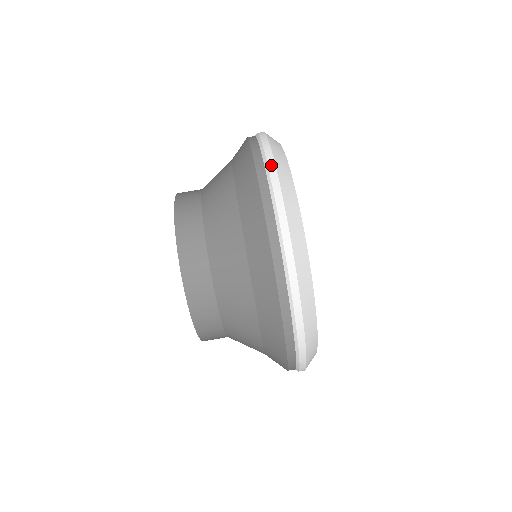
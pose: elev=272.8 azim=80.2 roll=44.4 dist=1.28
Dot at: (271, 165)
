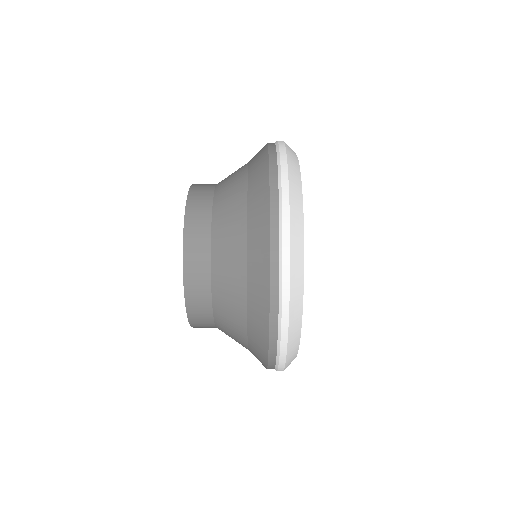
Dot at: (285, 214)
